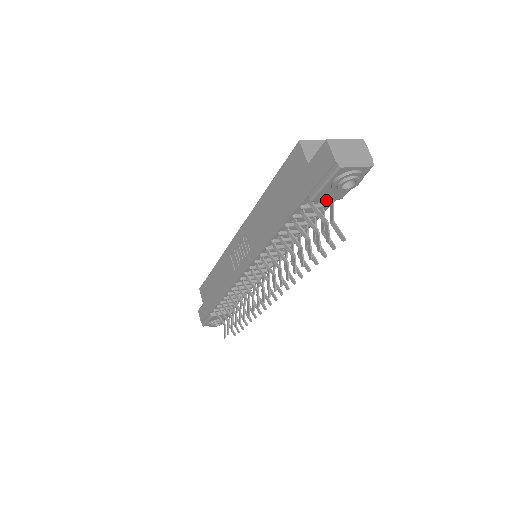
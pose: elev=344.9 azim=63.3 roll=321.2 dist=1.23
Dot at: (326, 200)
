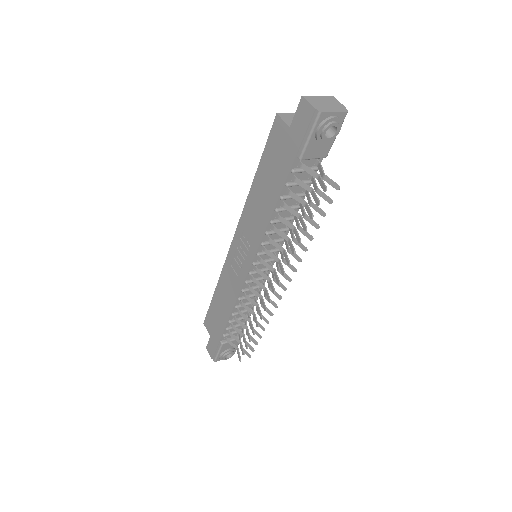
Dot at: occluded
